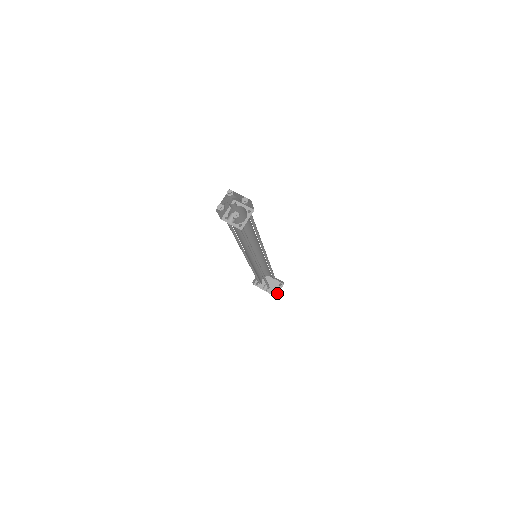
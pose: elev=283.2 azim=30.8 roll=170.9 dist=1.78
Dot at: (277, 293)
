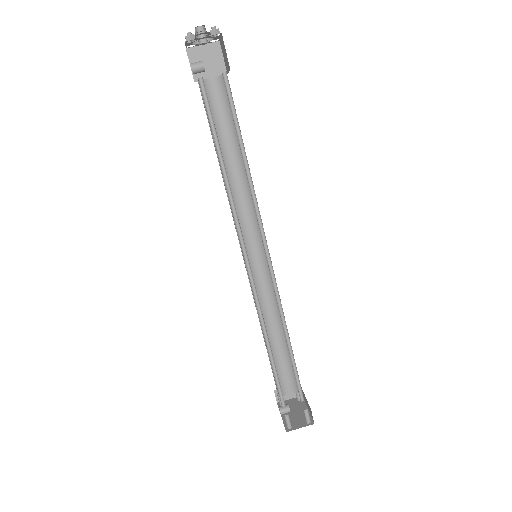
Dot at: (293, 428)
